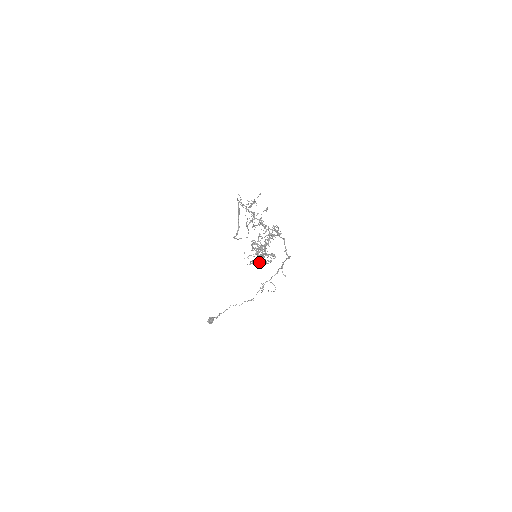
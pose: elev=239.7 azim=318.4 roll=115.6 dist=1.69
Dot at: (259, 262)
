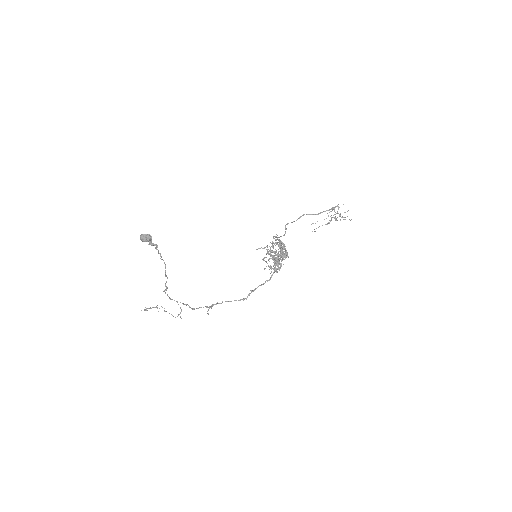
Dot at: occluded
